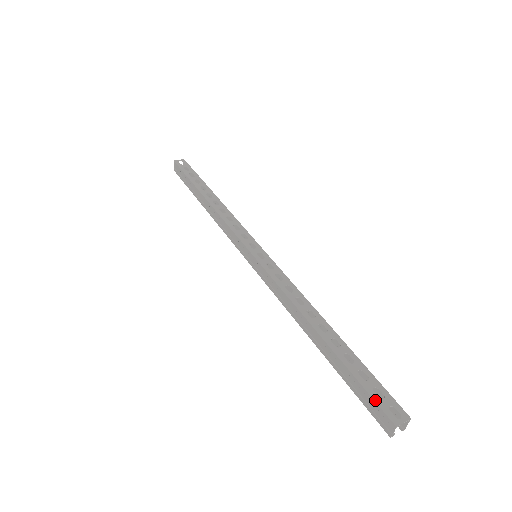
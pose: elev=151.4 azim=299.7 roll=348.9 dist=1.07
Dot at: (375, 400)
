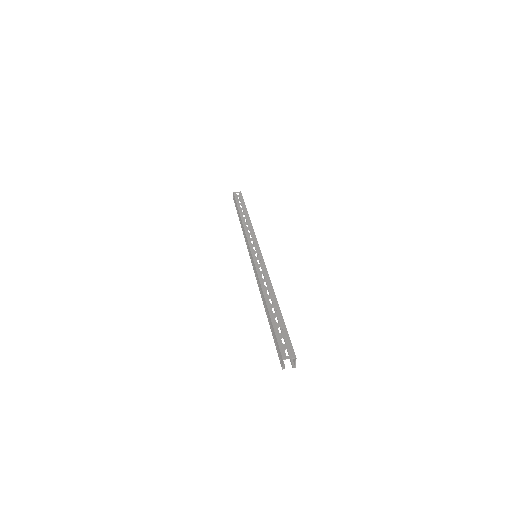
Dot at: (279, 344)
